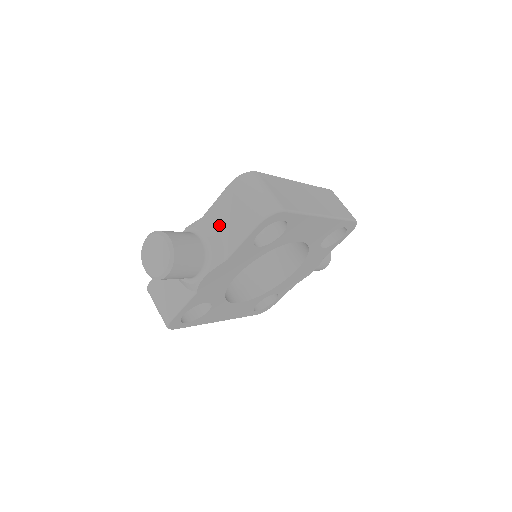
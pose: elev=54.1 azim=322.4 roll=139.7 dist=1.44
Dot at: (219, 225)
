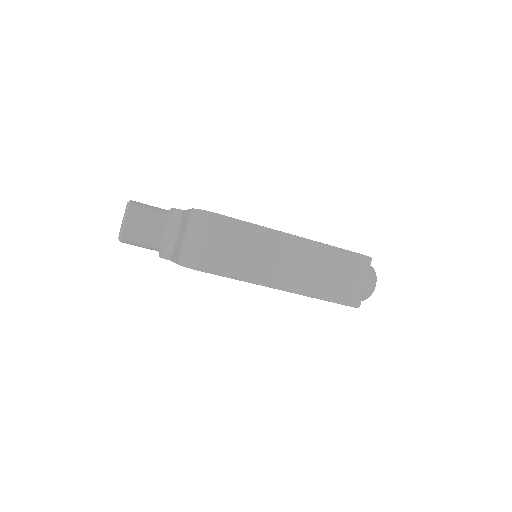
Dot at: (179, 231)
